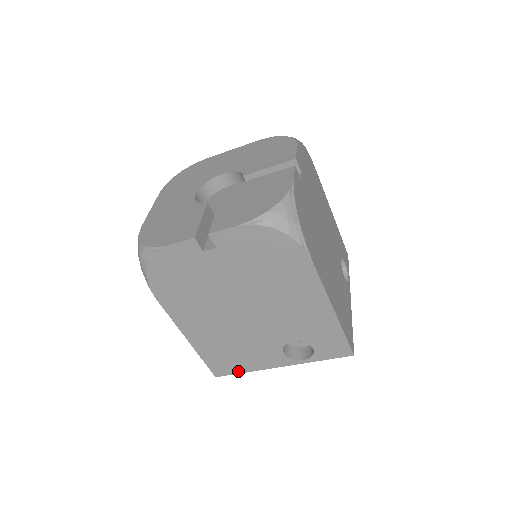
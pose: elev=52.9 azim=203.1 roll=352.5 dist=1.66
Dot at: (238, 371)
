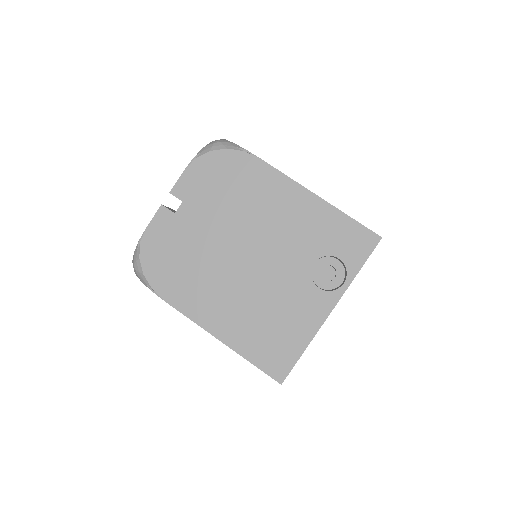
Dot at: (296, 354)
